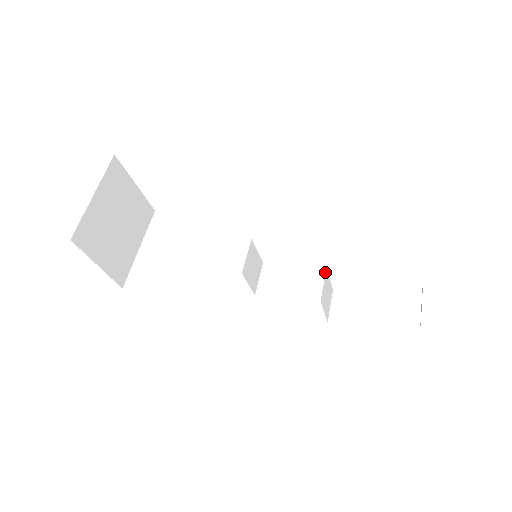
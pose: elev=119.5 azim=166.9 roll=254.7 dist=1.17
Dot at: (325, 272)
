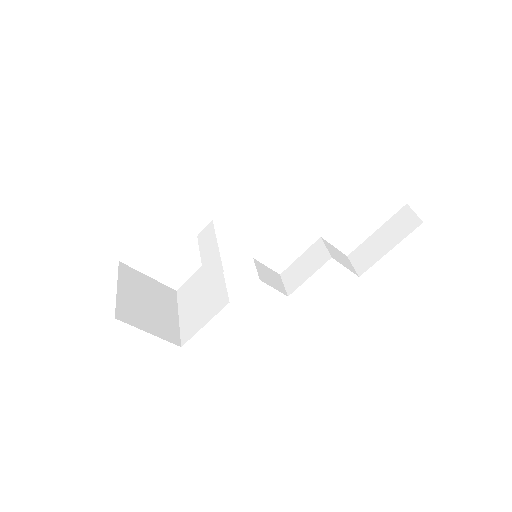
Dot at: (322, 240)
